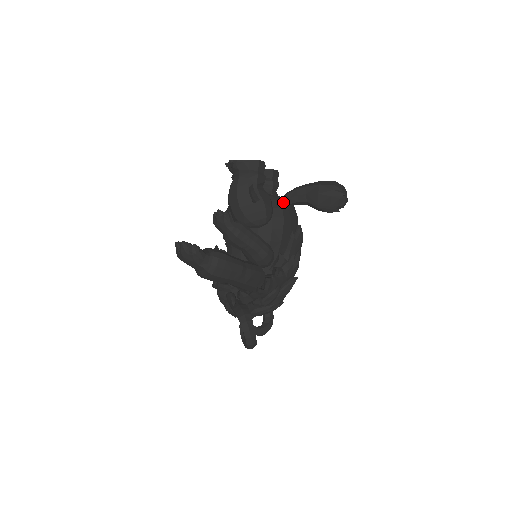
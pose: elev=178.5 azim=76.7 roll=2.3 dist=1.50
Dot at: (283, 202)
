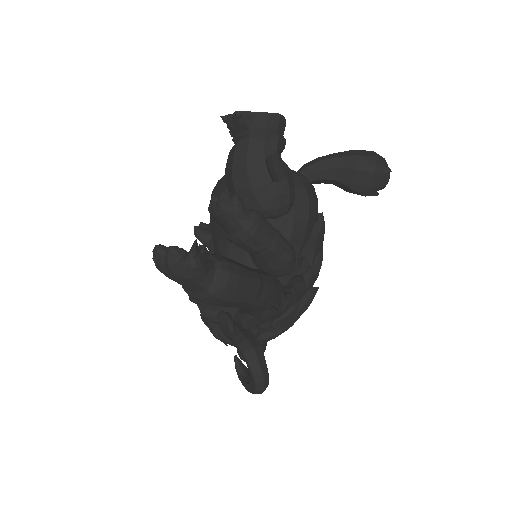
Dot at: (304, 179)
